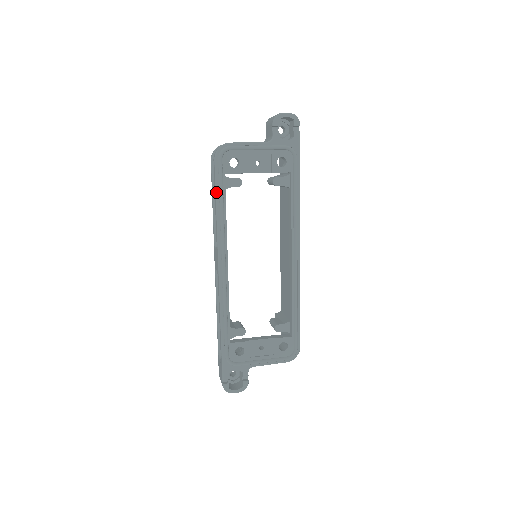
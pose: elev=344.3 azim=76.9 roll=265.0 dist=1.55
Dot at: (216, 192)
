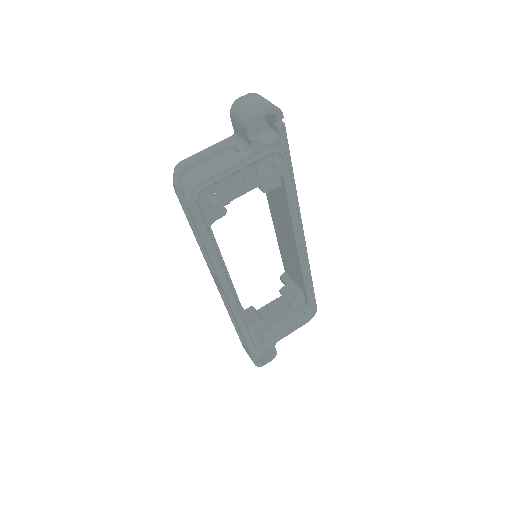
Dot at: (202, 238)
